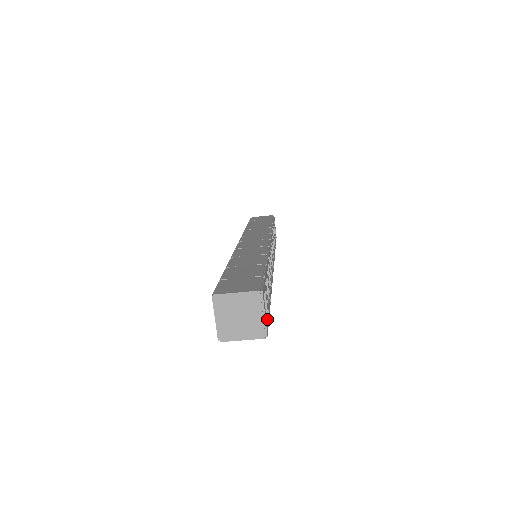
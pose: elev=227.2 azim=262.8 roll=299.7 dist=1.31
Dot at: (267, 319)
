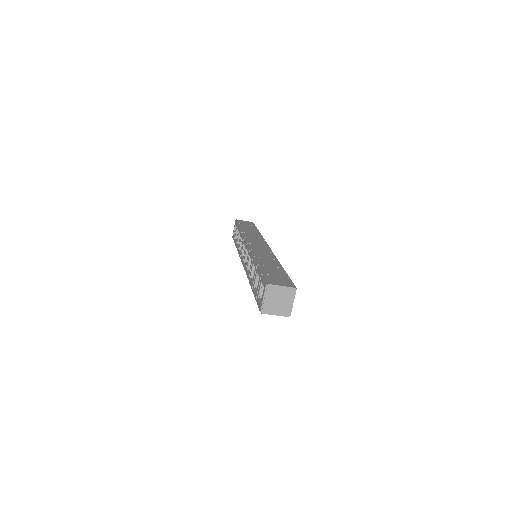
Dot at: occluded
